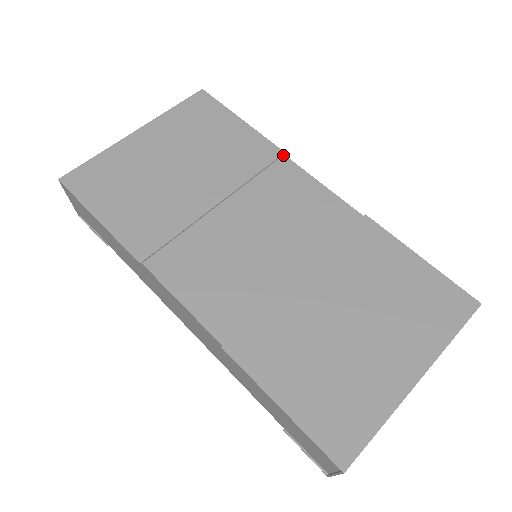
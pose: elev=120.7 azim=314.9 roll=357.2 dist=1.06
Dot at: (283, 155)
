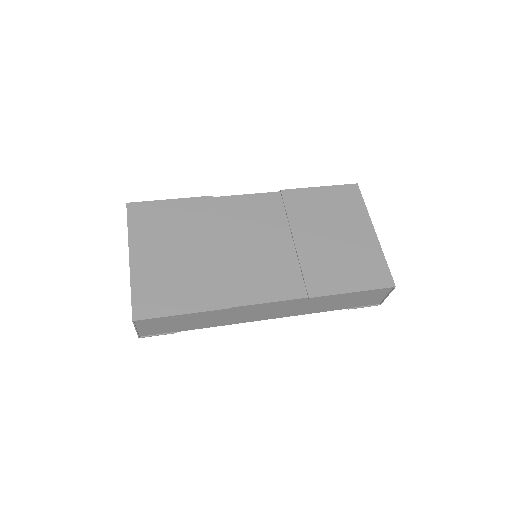
Dot at: (213, 198)
